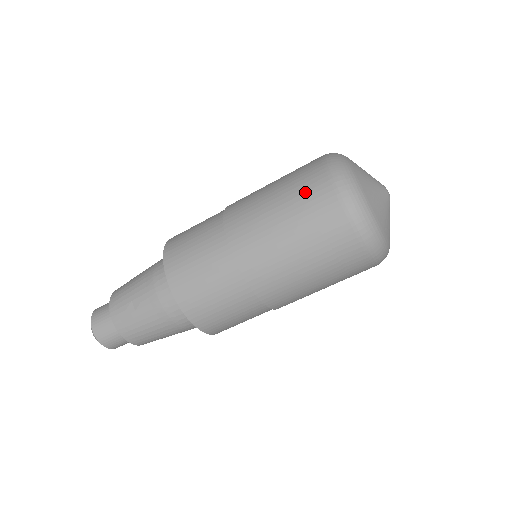
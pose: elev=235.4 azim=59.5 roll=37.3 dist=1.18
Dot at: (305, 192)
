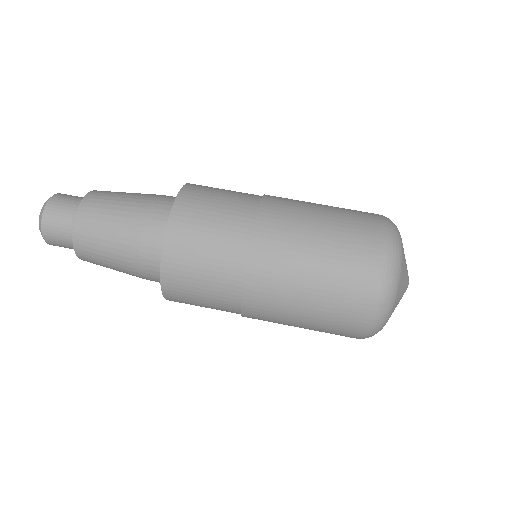
Dot at: occluded
